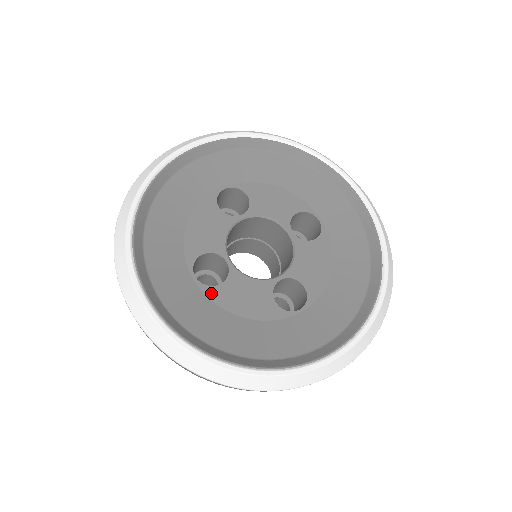
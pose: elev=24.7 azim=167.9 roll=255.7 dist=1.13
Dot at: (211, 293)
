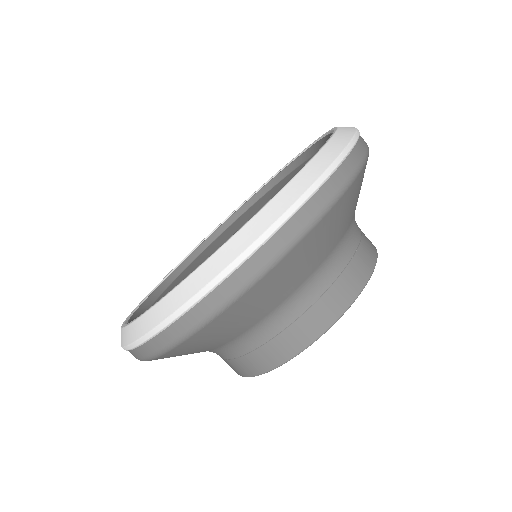
Dot at: occluded
